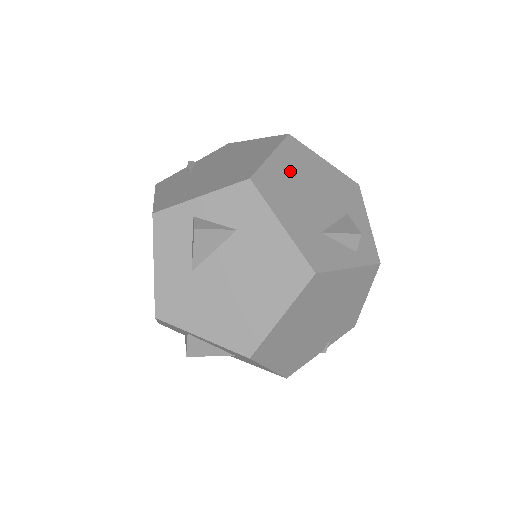
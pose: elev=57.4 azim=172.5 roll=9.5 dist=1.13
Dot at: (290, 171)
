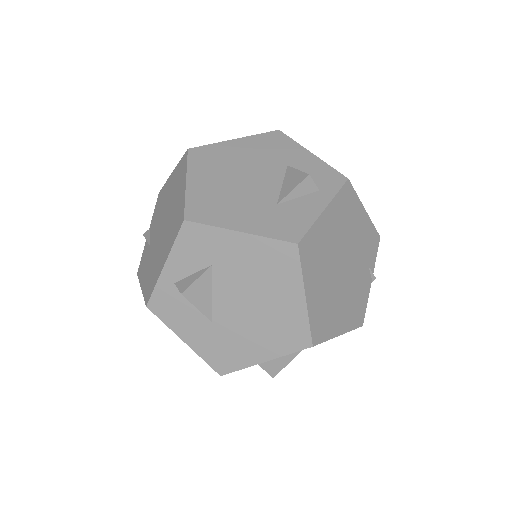
Dot at: (212, 179)
